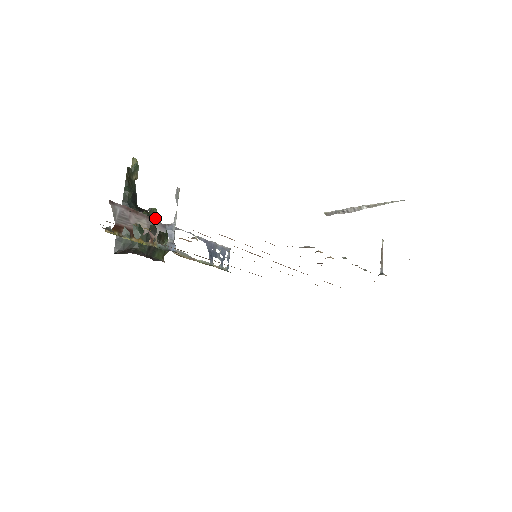
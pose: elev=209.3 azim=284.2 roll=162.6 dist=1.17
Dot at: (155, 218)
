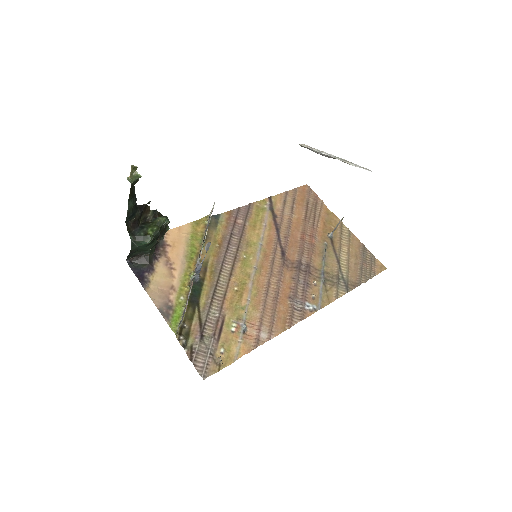
Dot at: occluded
